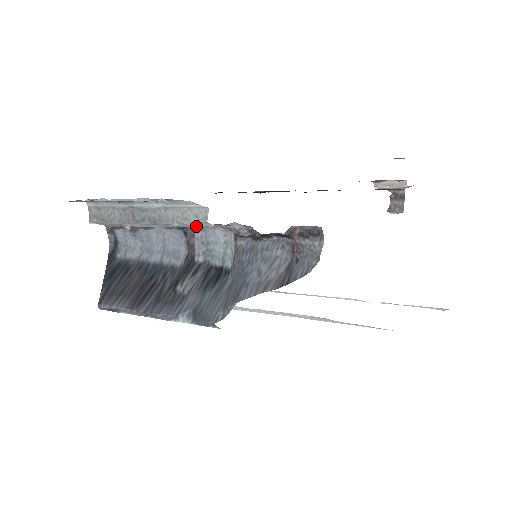
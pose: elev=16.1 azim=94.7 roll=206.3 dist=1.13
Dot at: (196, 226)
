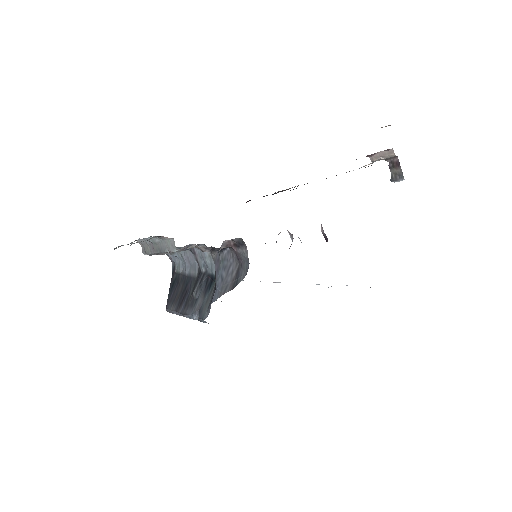
Dot at: occluded
